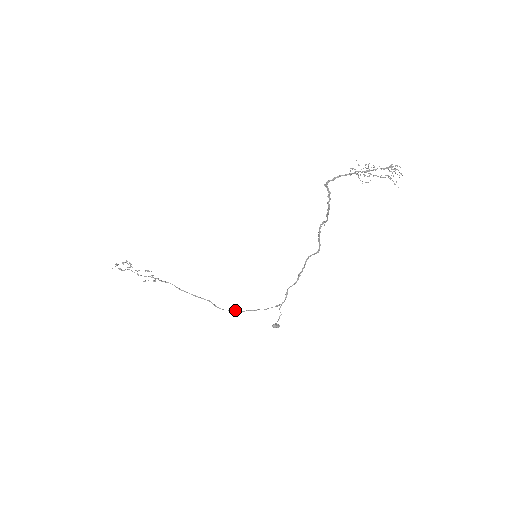
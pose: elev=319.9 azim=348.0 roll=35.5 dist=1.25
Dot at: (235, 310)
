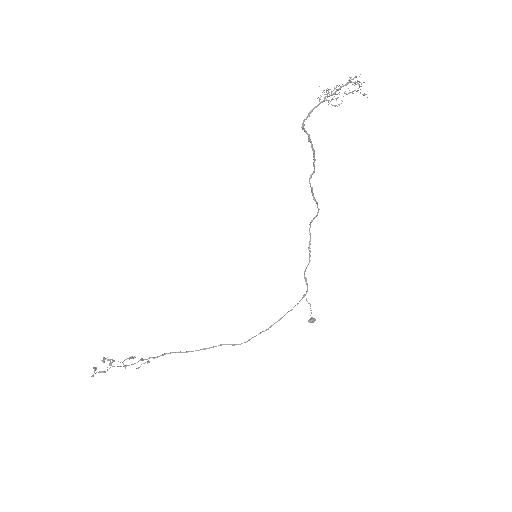
Dot at: (258, 334)
